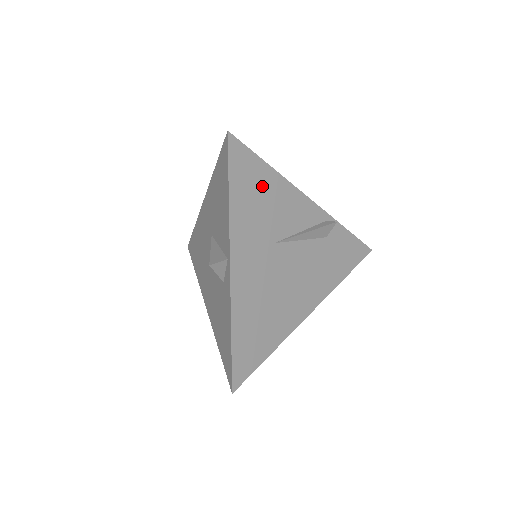
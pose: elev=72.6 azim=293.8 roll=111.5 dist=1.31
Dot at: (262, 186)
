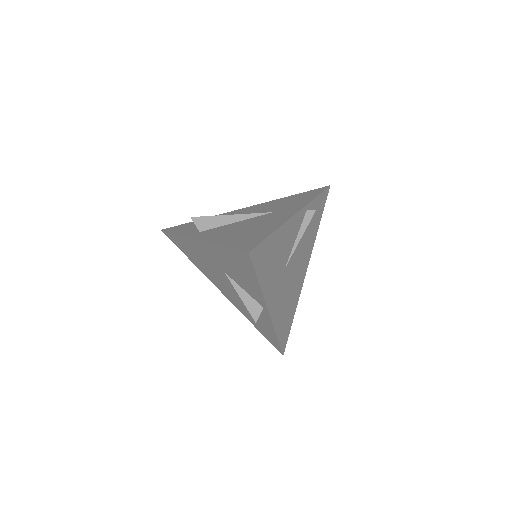
Dot at: (273, 250)
